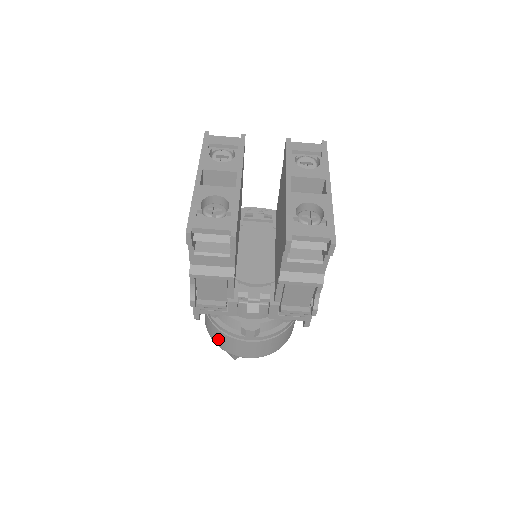
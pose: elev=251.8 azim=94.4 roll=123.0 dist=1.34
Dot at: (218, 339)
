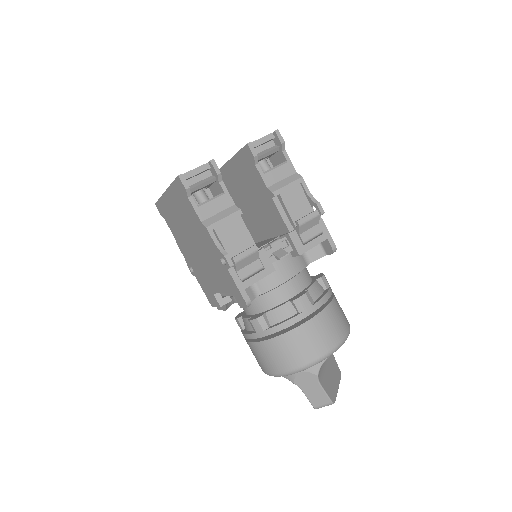
Dot at: (291, 354)
